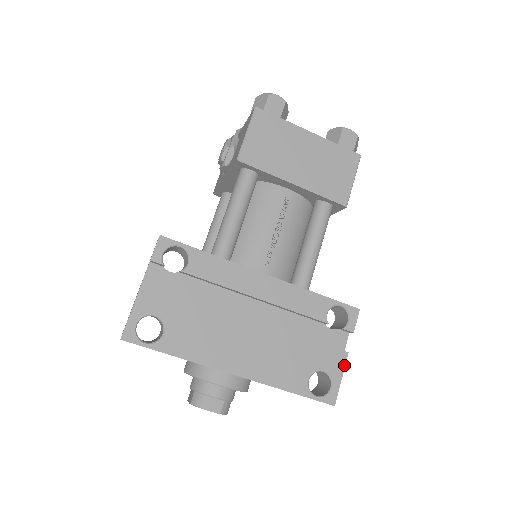
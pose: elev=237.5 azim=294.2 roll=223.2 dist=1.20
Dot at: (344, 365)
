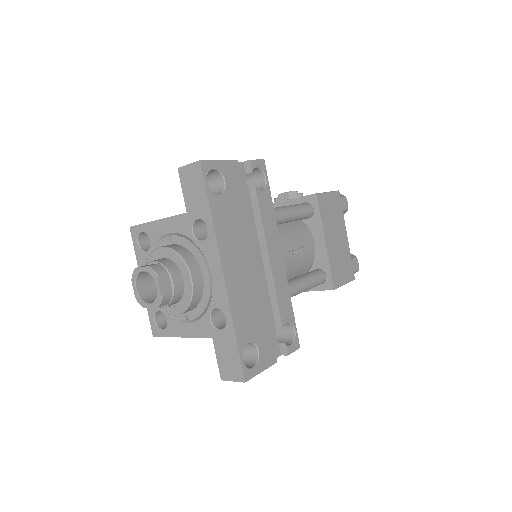
Dot at: (270, 366)
